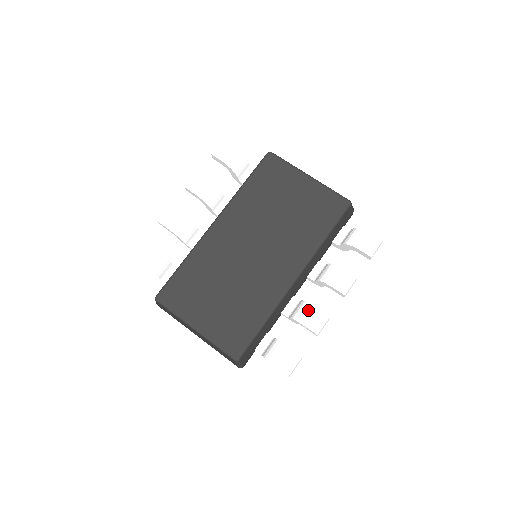
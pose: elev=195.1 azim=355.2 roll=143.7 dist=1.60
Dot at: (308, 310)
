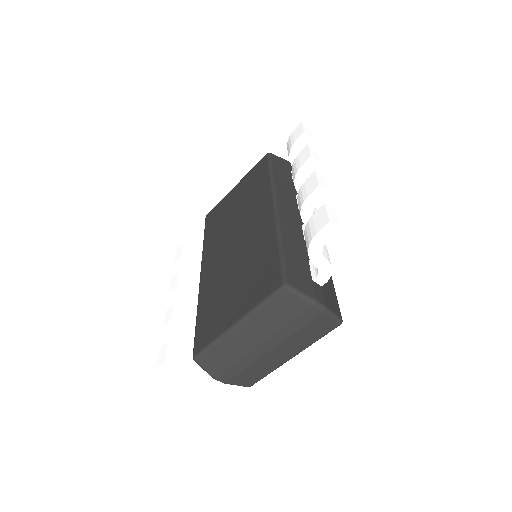
Dot at: (299, 195)
